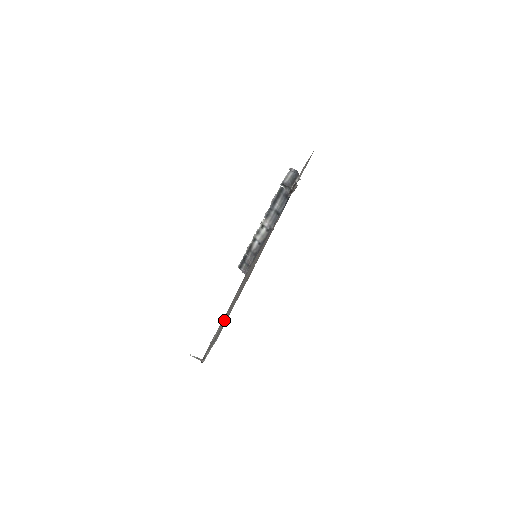
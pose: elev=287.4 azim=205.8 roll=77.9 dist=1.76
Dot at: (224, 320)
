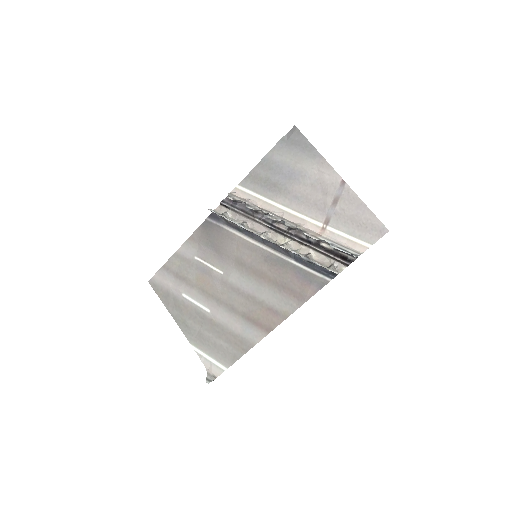
Dot at: (217, 319)
